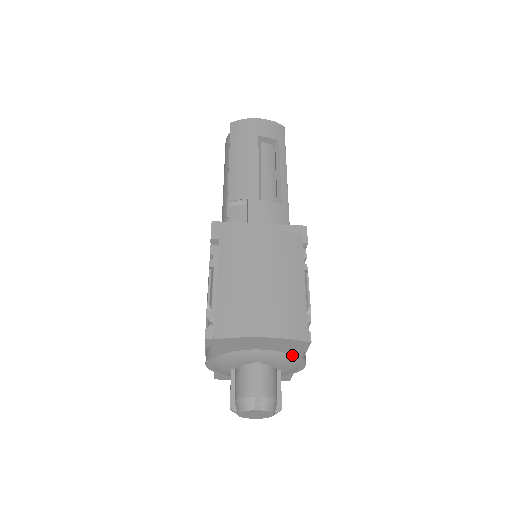
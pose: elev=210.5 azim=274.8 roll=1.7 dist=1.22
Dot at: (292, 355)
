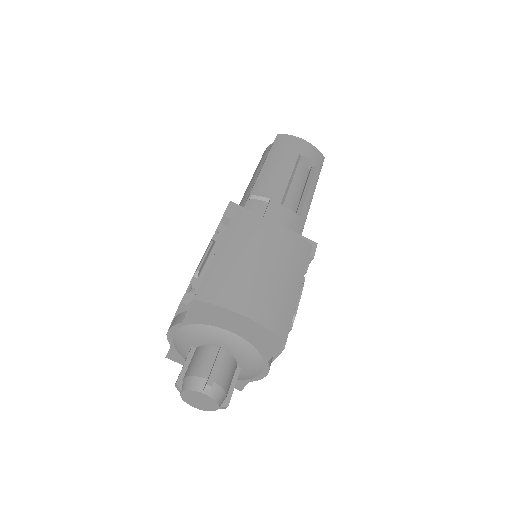
Dot at: (261, 354)
